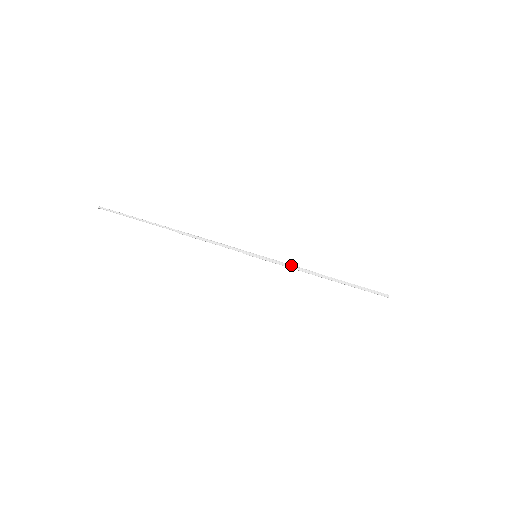
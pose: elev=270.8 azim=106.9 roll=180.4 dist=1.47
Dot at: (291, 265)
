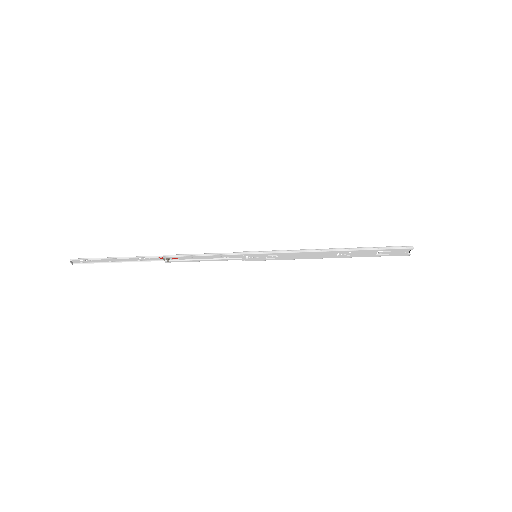
Dot at: occluded
